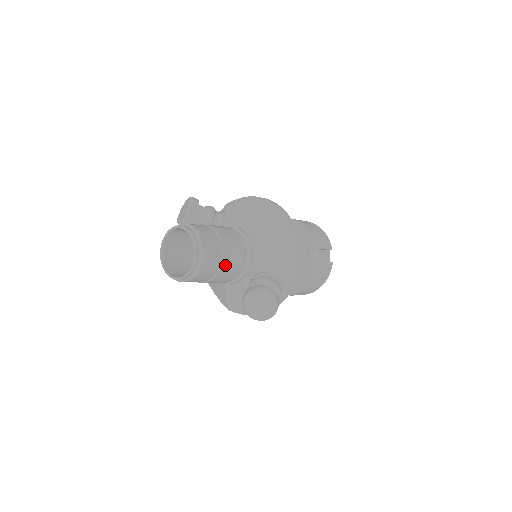
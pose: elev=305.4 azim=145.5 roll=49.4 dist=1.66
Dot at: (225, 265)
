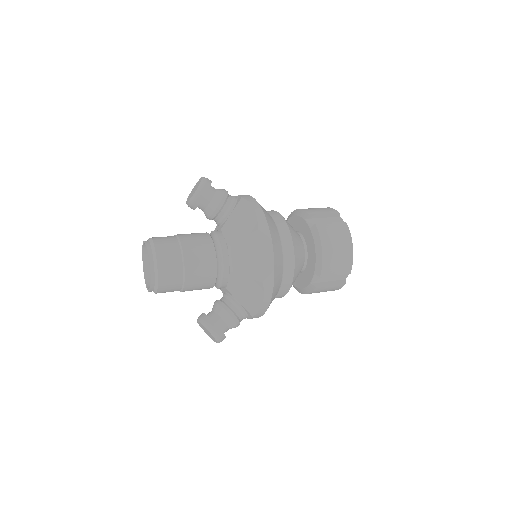
Dot at: (188, 290)
